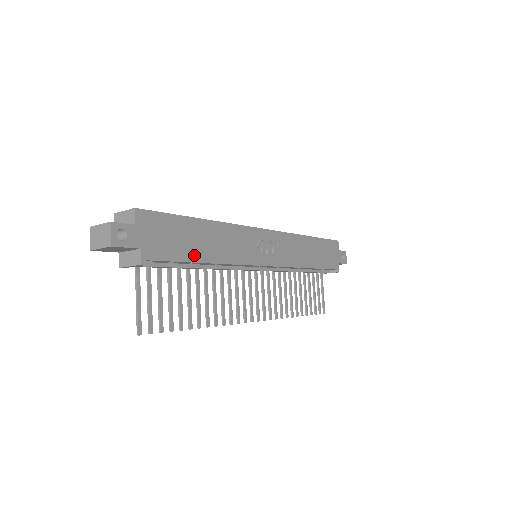
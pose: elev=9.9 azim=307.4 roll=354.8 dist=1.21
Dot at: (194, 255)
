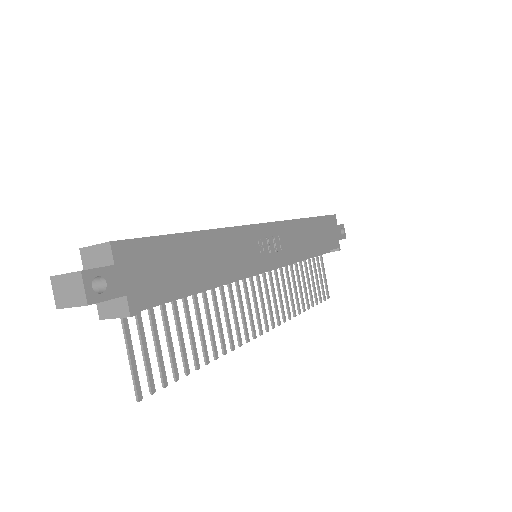
Dot at: (192, 282)
